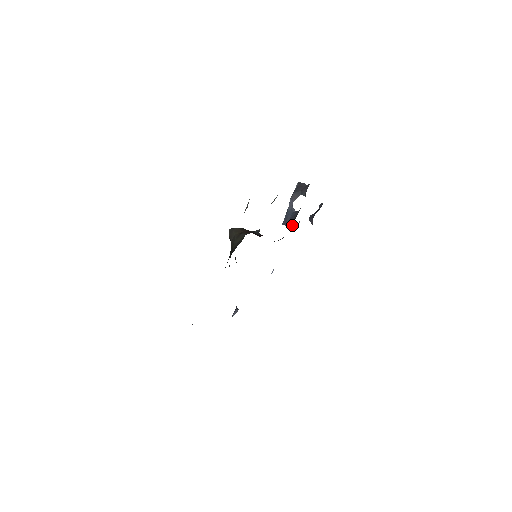
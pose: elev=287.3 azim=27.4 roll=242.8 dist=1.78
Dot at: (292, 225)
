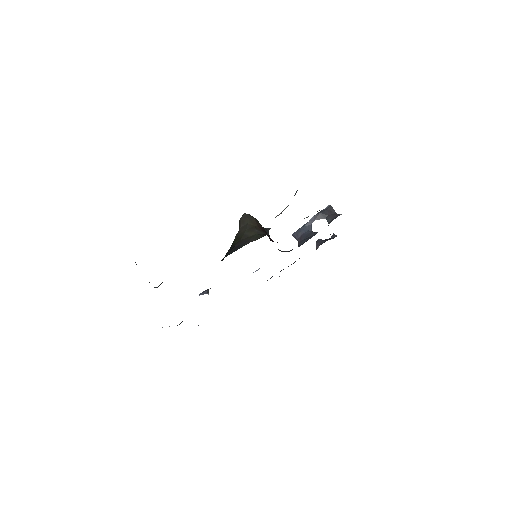
Dot at: (302, 242)
